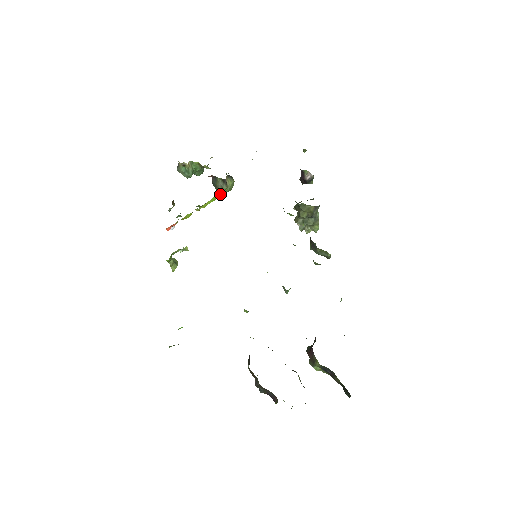
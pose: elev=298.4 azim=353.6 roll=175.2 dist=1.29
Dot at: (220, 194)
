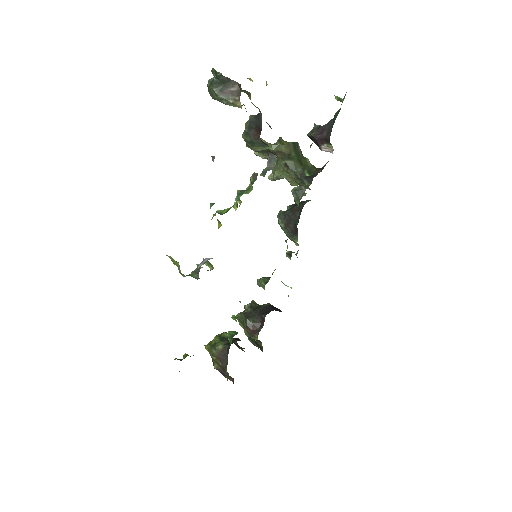
Dot at: occluded
